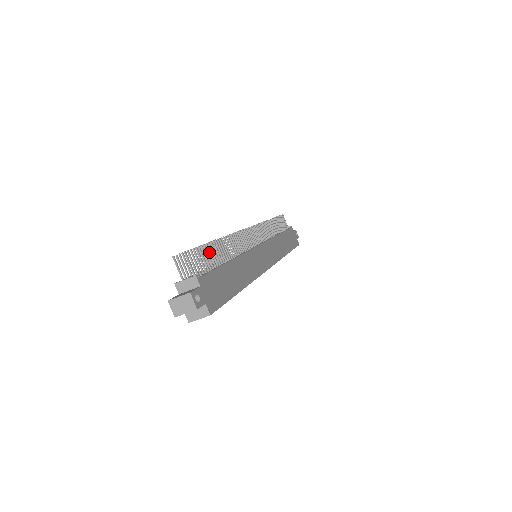
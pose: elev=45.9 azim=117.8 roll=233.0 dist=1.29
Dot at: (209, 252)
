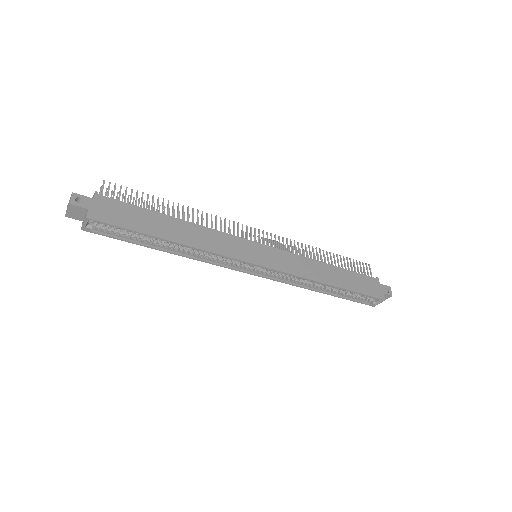
Dot at: (147, 200)
